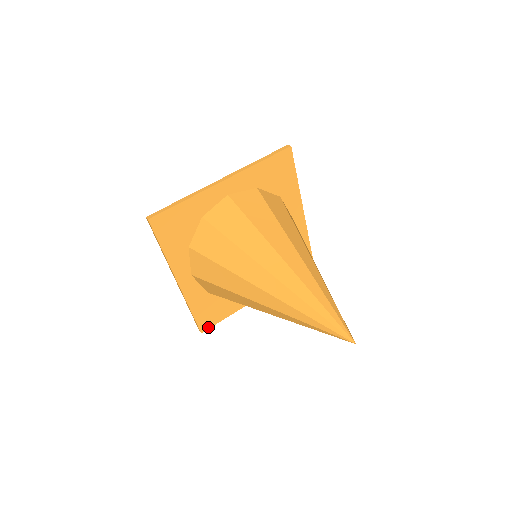
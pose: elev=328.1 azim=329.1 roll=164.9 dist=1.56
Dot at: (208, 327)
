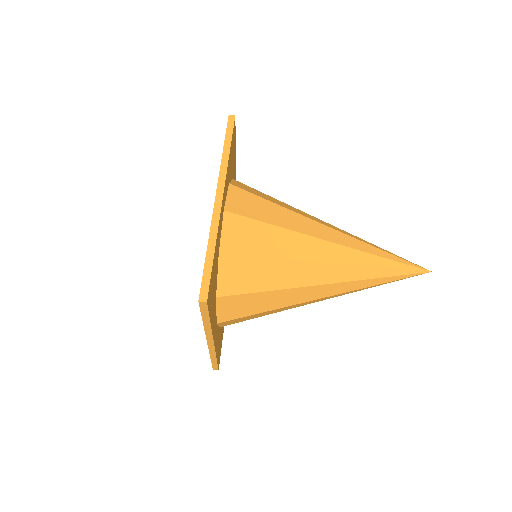
Dot at: (219, 359)
